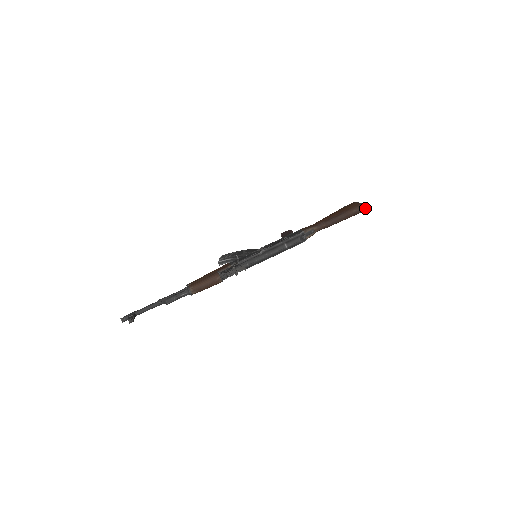
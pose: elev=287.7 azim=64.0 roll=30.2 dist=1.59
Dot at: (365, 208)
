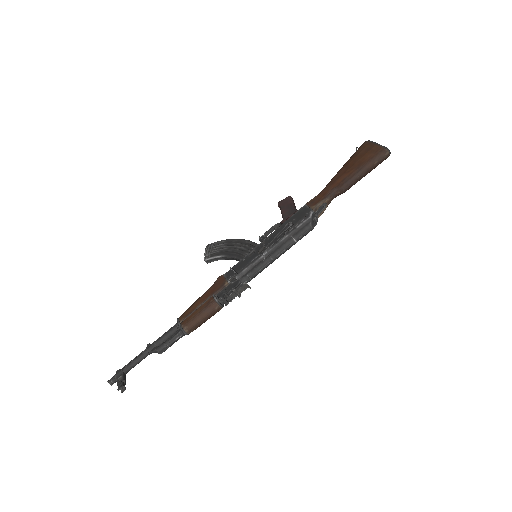
Dot at: (389, 154)
